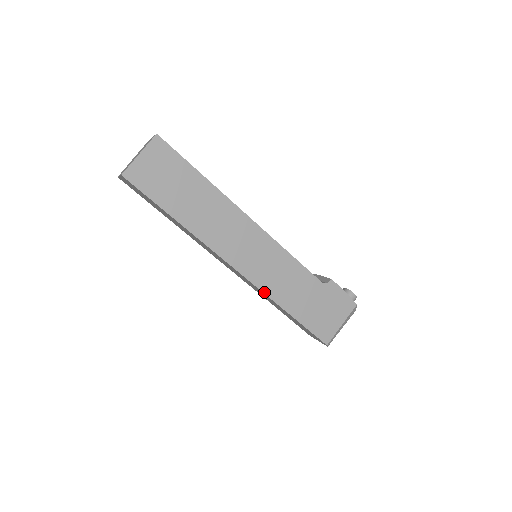
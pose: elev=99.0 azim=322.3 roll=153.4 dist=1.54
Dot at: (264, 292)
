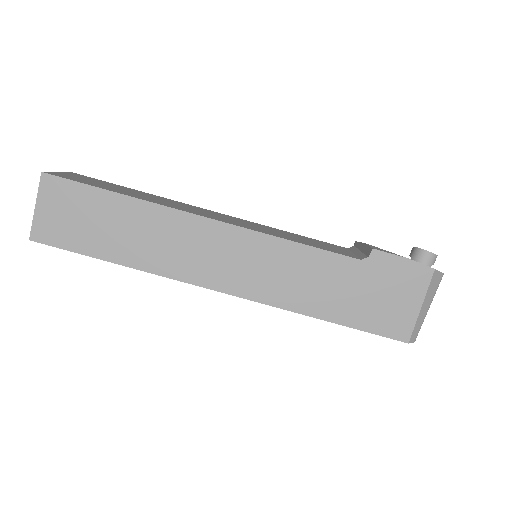
Dot at: (274, 305)
